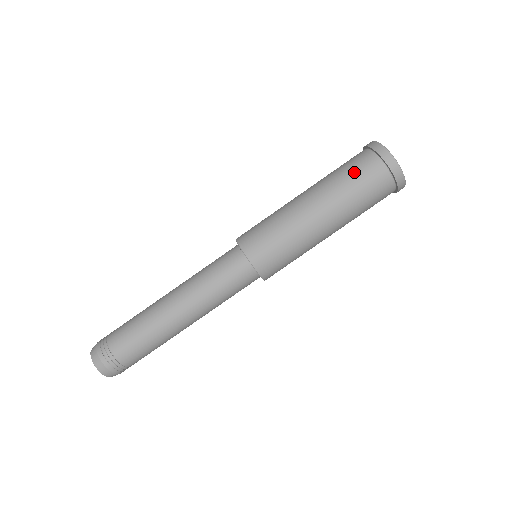
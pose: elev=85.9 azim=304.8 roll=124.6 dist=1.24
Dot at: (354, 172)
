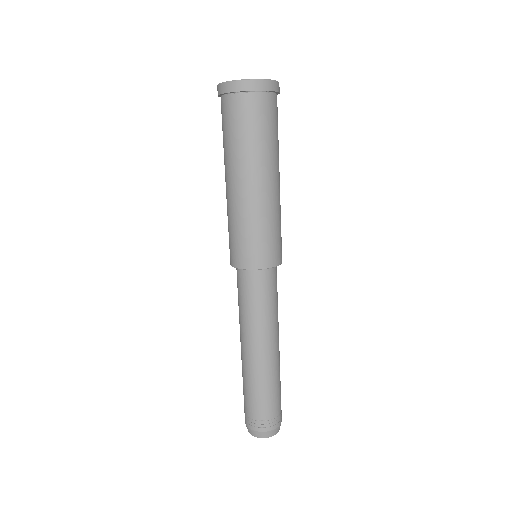
Dot at: (251, 125)
